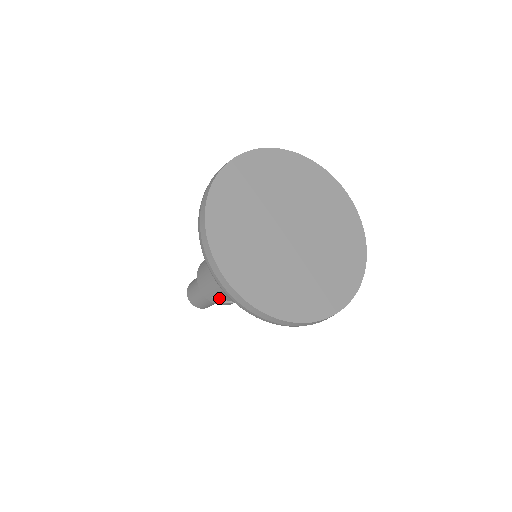
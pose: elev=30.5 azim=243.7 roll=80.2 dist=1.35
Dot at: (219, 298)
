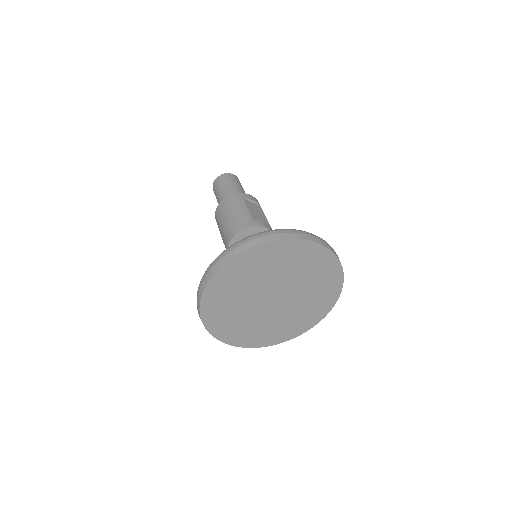
Dot at: occluded
